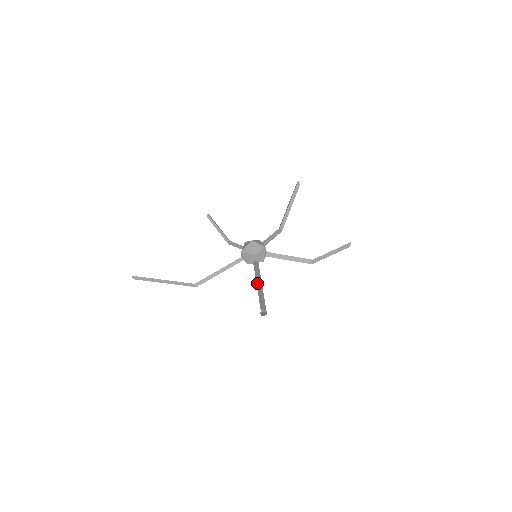
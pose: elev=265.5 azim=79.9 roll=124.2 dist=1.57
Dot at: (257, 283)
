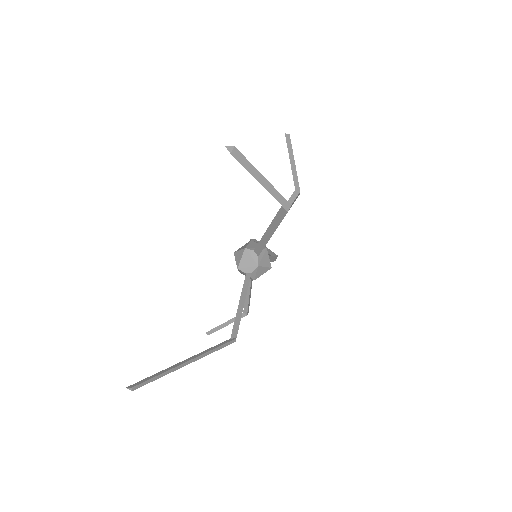
Dot at: (267, 238)
